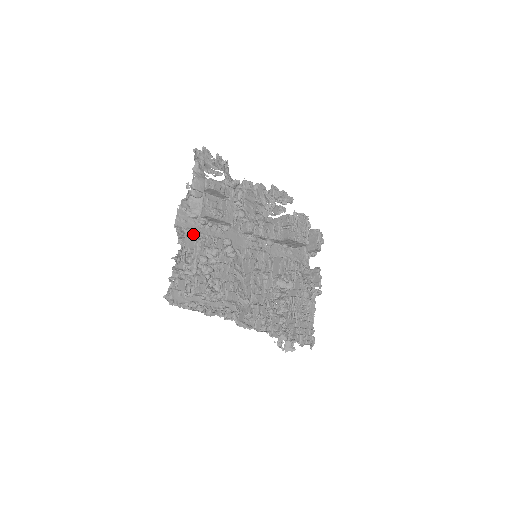
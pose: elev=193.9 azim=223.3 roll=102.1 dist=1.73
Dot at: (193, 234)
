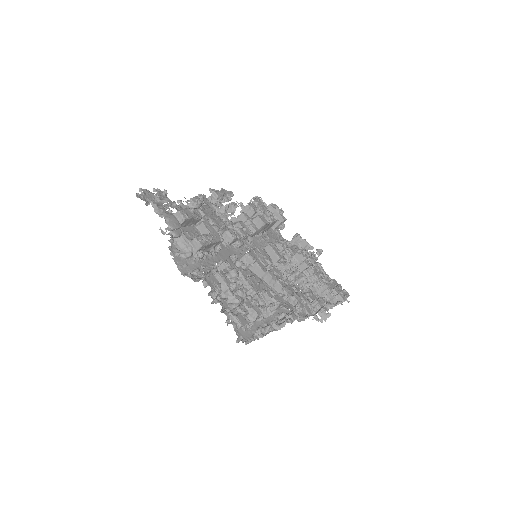
Dot at: (201, 272)
